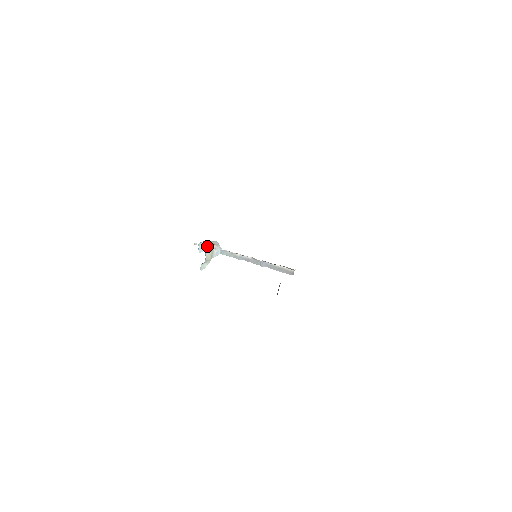
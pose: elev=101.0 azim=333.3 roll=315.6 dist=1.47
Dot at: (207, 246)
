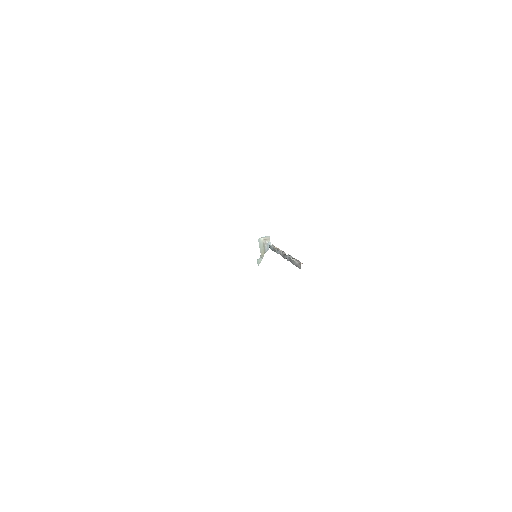
Dot at: (259, 242)
